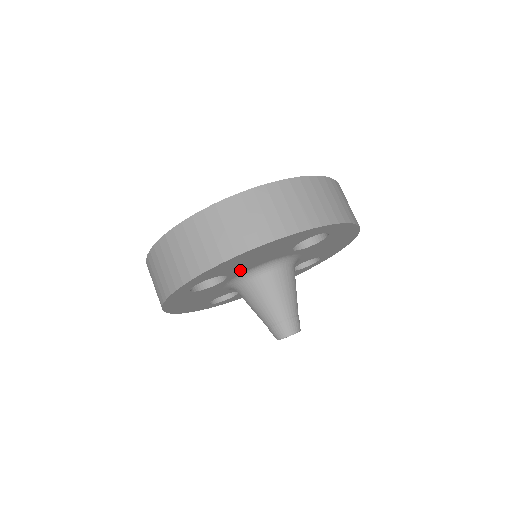
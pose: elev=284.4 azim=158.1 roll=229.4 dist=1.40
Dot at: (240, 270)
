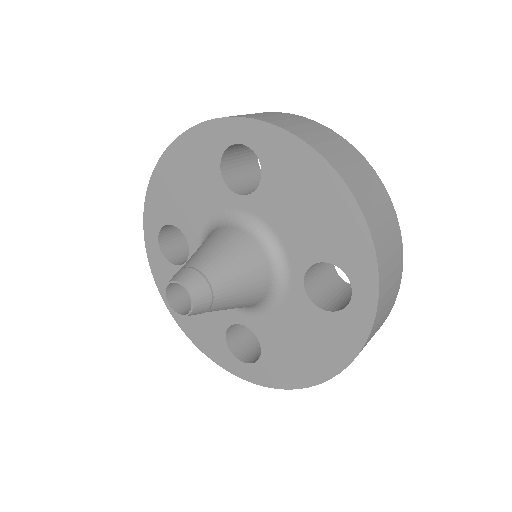
Dot at: (191, 224)
